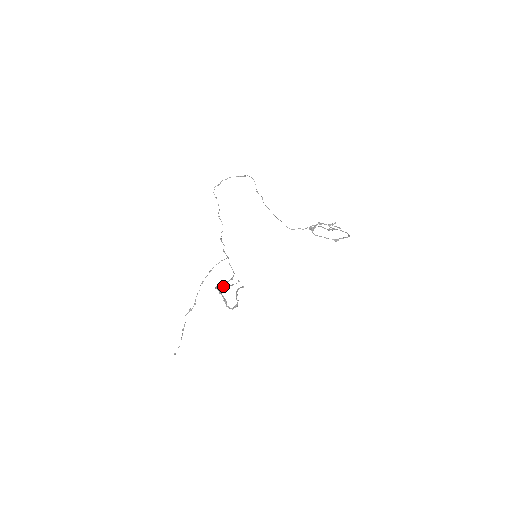
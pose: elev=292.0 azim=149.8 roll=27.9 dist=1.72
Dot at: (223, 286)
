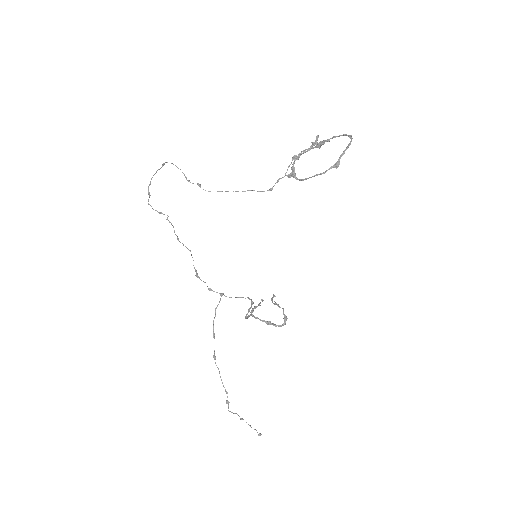
Dot at: (253, 308)
